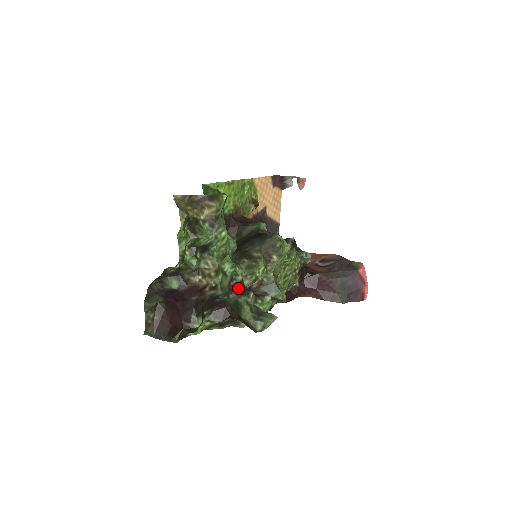
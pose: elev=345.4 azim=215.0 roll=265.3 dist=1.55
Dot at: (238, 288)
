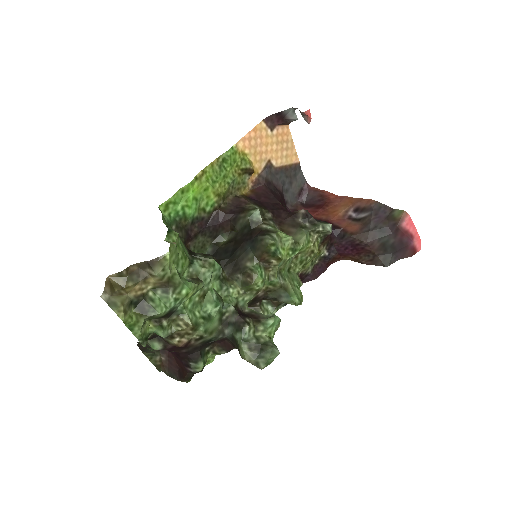
Dot at: (232, 321)
